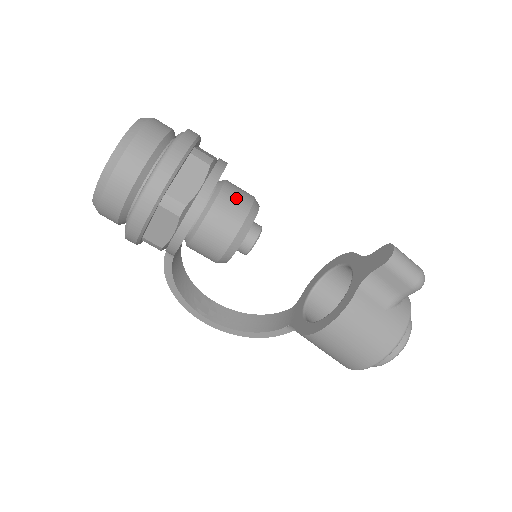
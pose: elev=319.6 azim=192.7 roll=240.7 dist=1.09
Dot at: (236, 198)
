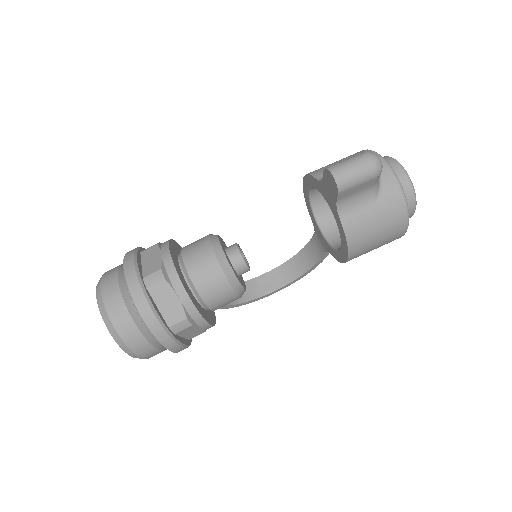
Dot at: (202, 267)
